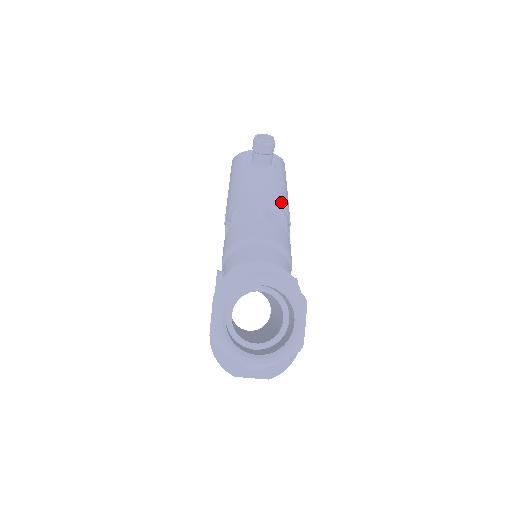
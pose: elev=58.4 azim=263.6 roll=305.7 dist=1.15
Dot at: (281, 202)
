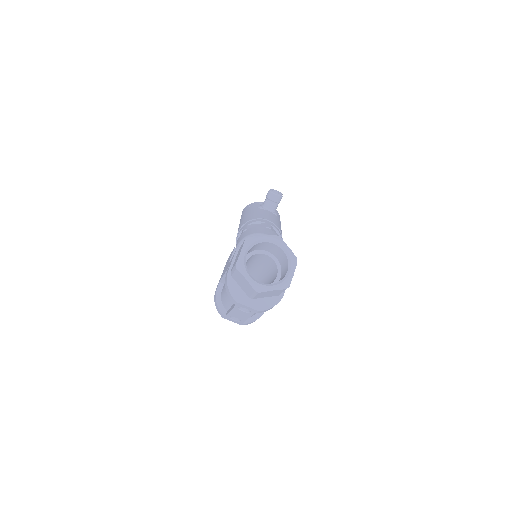
Dot at: (280, 230)
